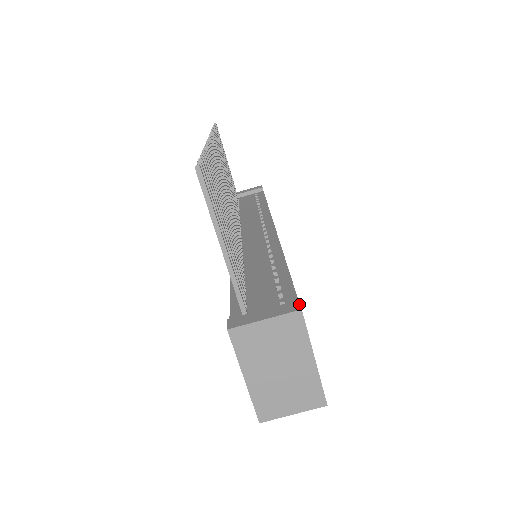
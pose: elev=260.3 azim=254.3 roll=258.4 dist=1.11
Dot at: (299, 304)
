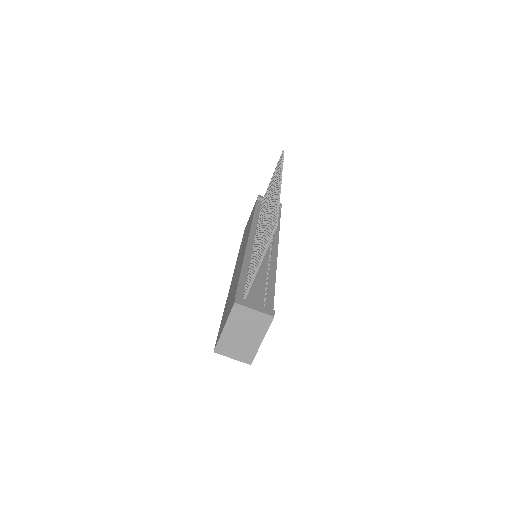
Dot at: (274, 313)
